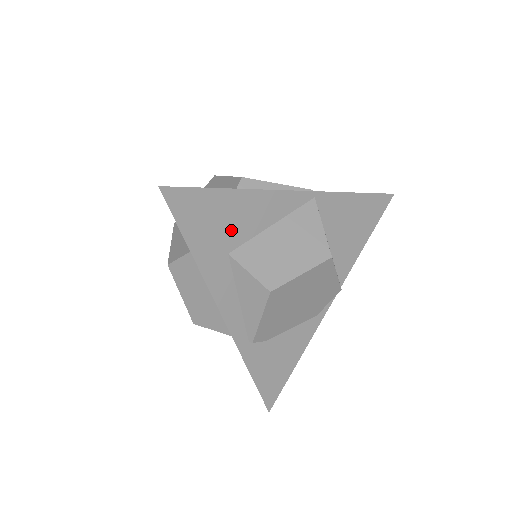
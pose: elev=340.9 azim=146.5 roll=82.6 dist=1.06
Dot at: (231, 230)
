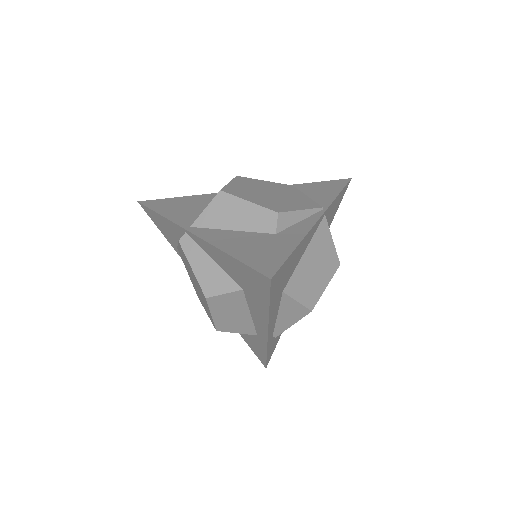
Dot at: (288, 274)
